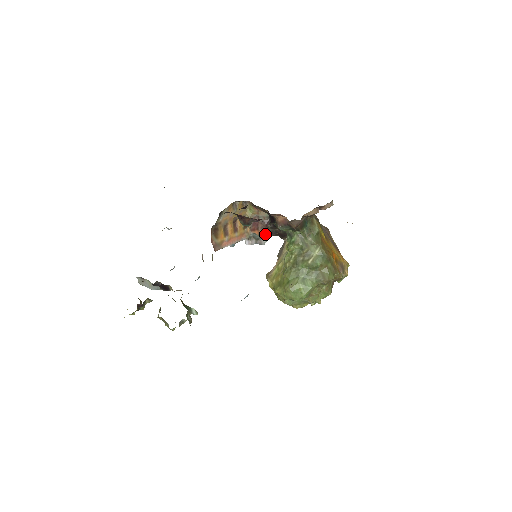
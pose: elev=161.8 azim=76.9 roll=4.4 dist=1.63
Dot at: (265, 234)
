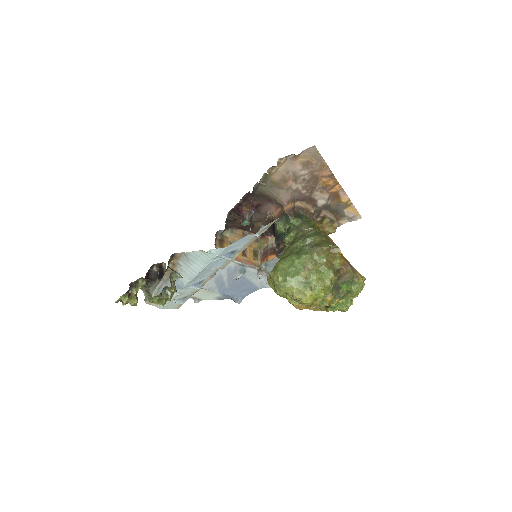
Dot at: (273, 258)
